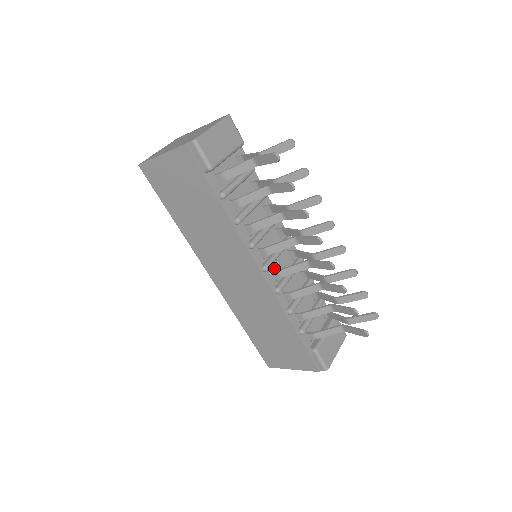
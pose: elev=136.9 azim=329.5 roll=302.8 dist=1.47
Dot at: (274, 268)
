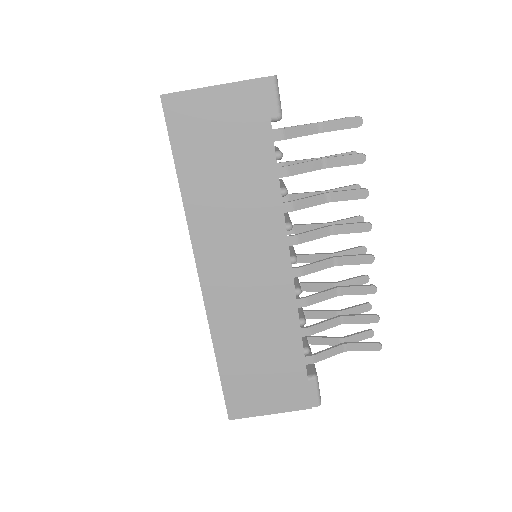
Dot at: occluded
